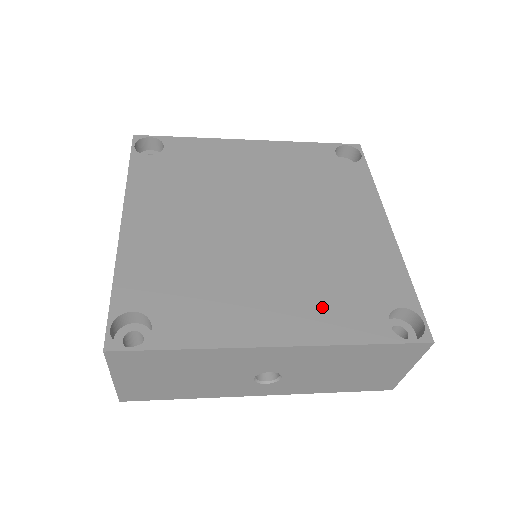
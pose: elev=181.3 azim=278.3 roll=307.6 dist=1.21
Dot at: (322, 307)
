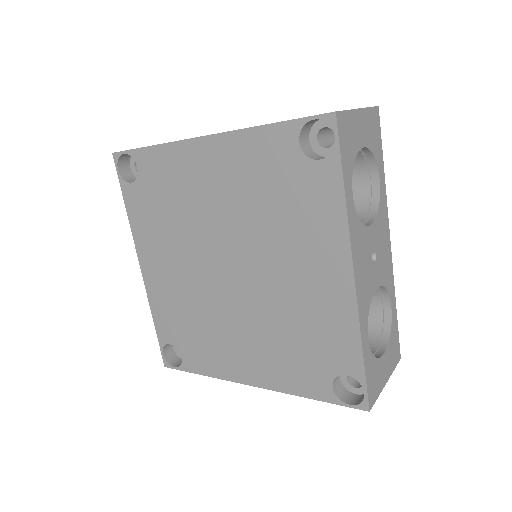
Dot at: (280, 362)
